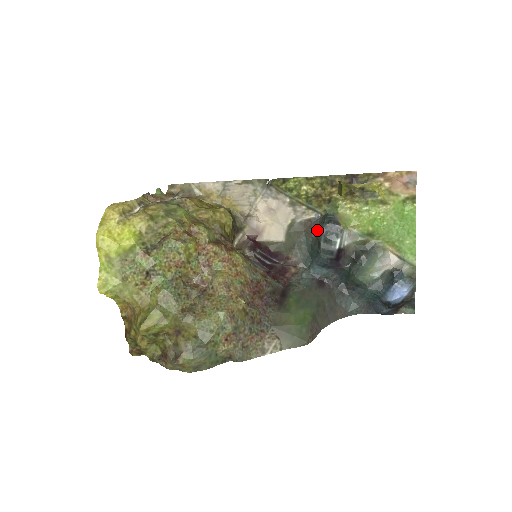
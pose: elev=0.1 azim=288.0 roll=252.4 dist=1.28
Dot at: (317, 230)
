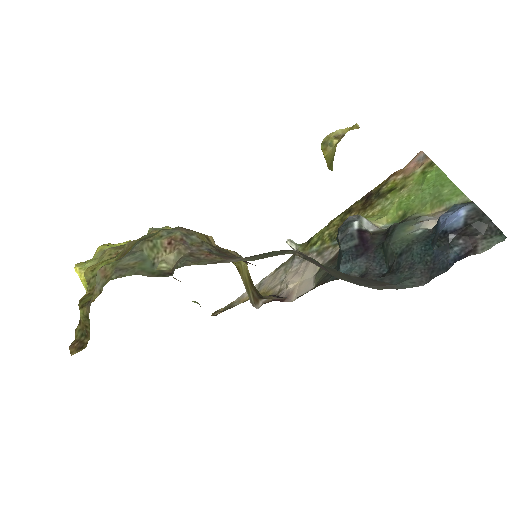
Dot at: occluded
